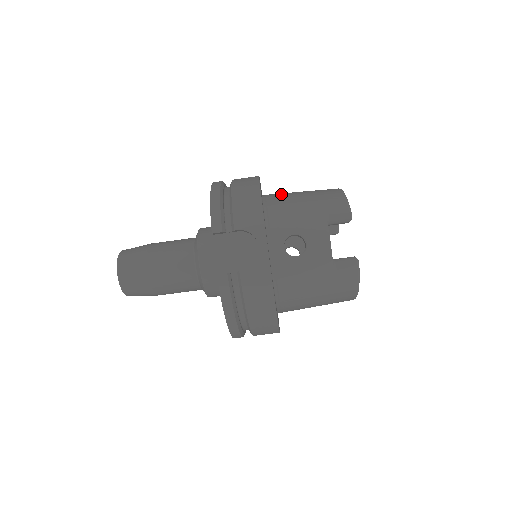
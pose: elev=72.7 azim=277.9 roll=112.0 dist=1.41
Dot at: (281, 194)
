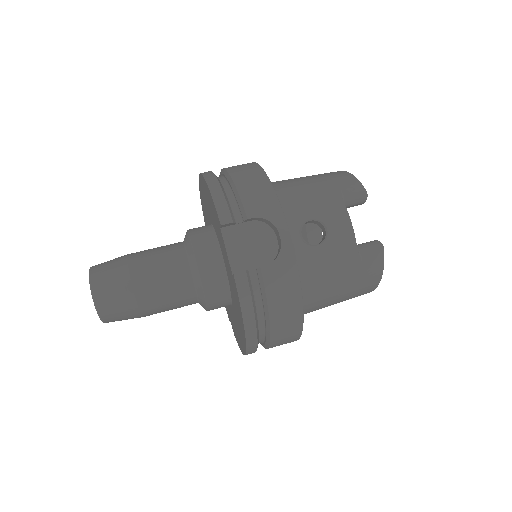
Dot at: (280, 181)
